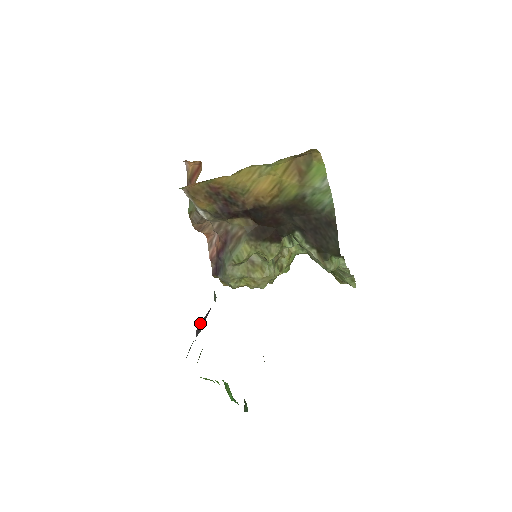
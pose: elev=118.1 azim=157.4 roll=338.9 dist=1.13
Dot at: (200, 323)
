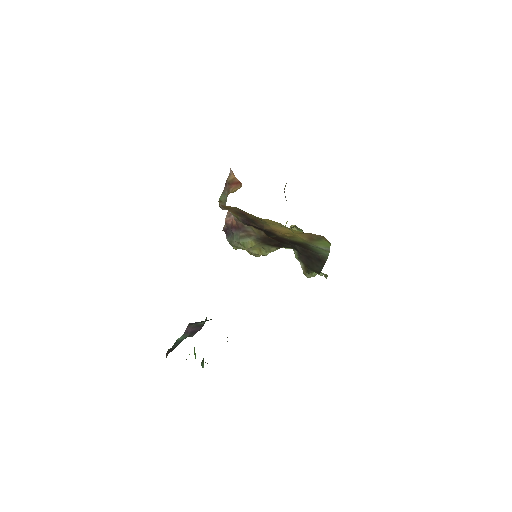
Dot at: (190, 326)
